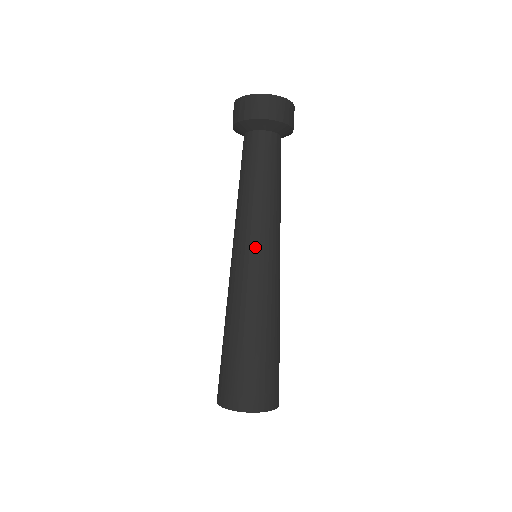
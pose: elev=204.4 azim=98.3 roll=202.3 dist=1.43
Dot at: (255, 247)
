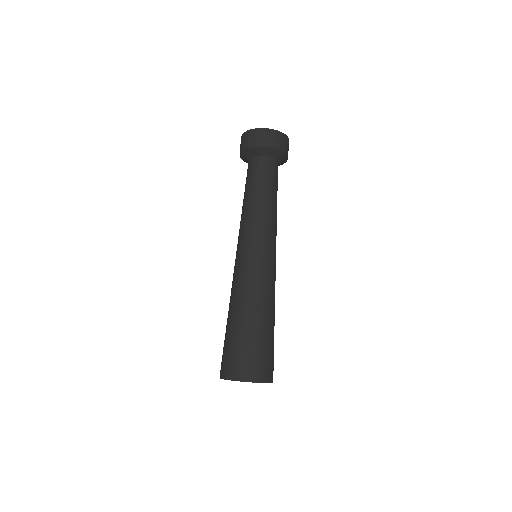
Dot at: (261, 246)
